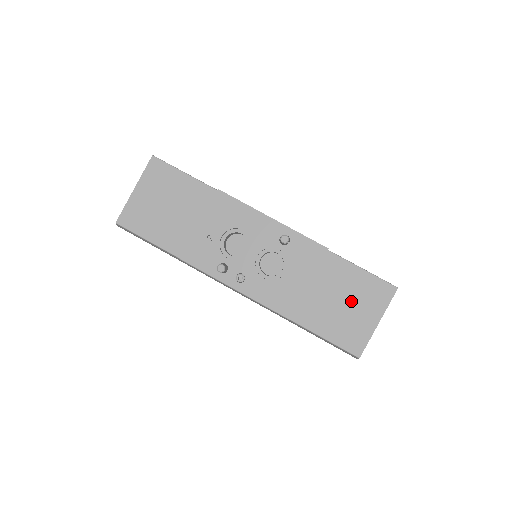
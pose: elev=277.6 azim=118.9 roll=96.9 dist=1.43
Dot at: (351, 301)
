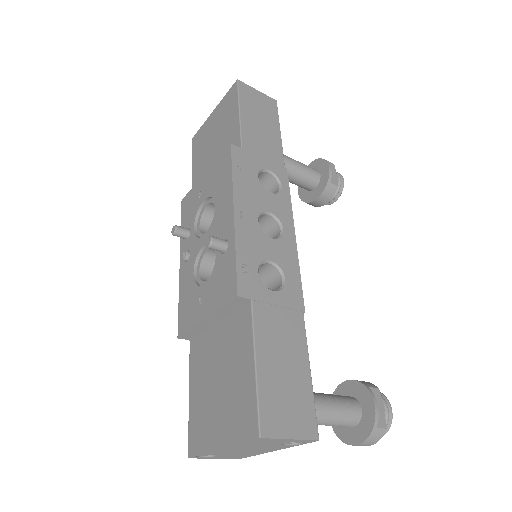
Dot at: (224, 387)
